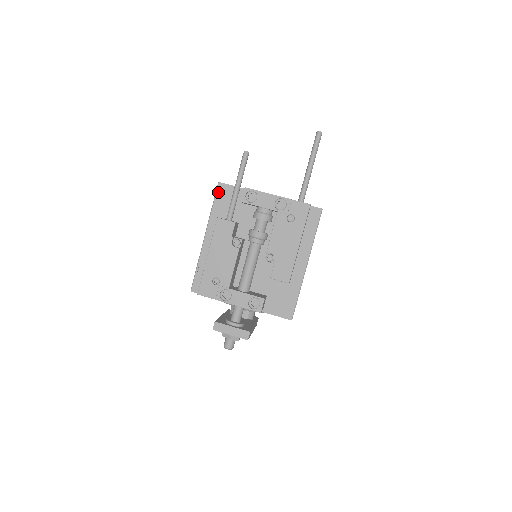
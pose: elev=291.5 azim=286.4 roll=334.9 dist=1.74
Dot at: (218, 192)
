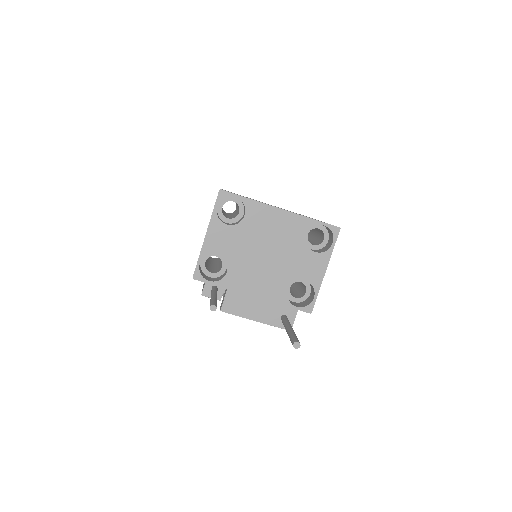
Dot at: occluded
